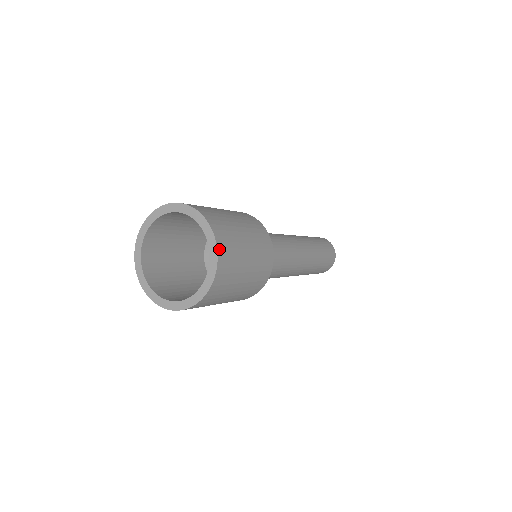
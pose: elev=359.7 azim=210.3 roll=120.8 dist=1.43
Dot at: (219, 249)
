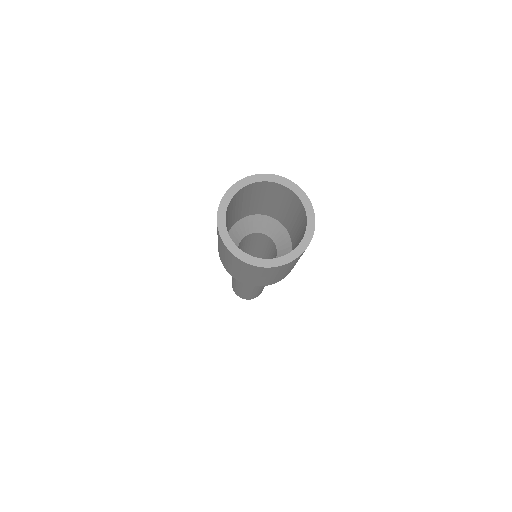
Dot at: (314, 216)
